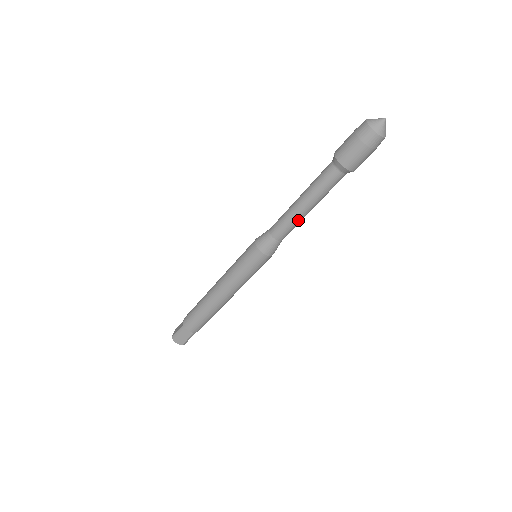
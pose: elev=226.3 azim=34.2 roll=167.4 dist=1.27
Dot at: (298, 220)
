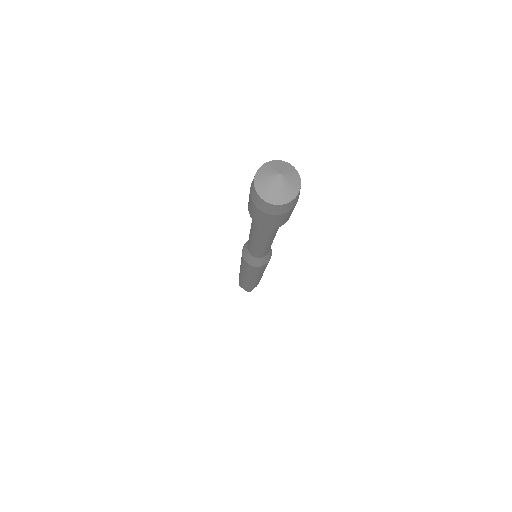
Dot at: (260, 249)
